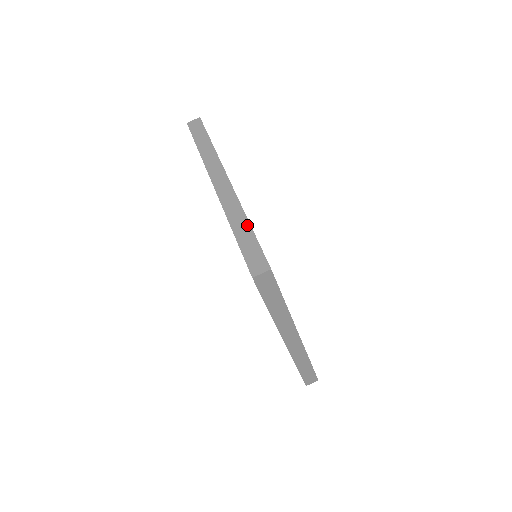
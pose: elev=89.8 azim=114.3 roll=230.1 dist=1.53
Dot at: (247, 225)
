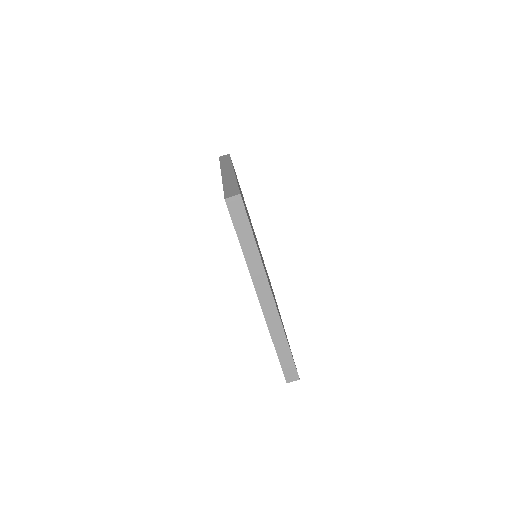
Dot at: (286, 344)
